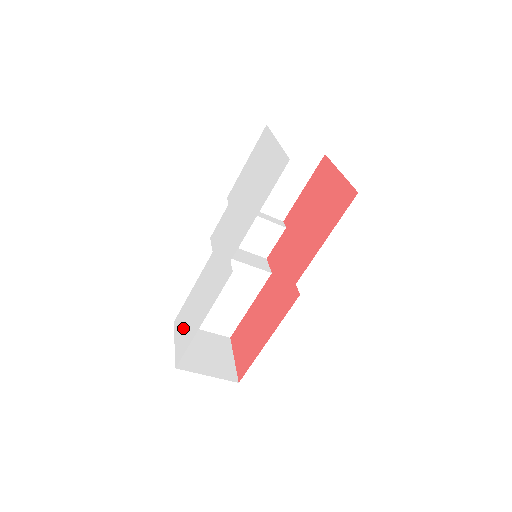
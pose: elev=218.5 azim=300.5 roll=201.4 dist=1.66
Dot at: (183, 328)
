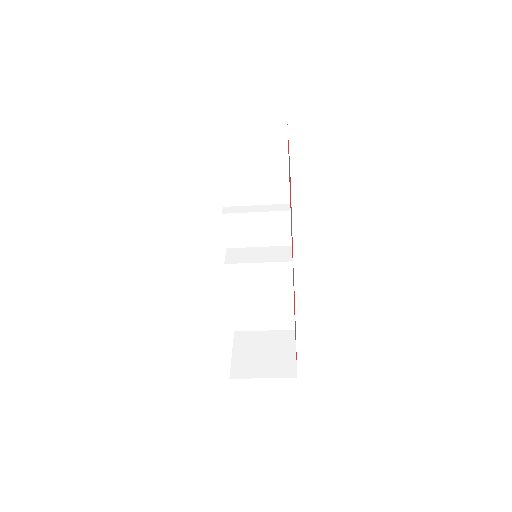
Dot at: occluded
